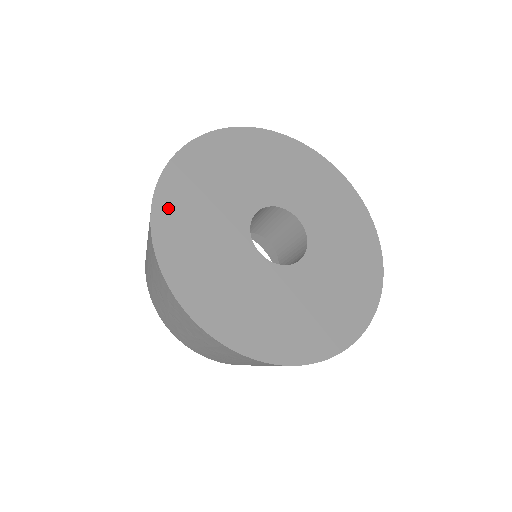
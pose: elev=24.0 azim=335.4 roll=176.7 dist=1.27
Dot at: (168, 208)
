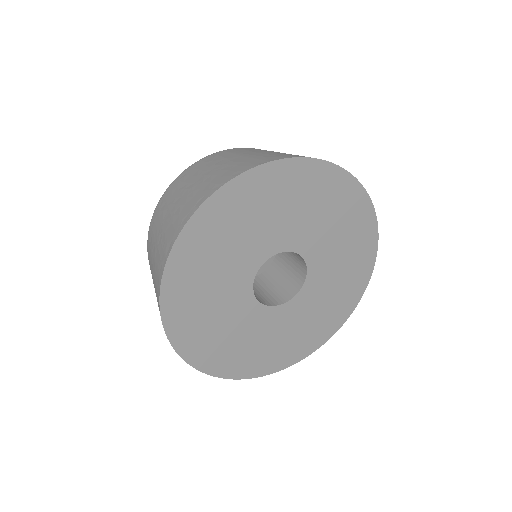
Dot at: (175, 304)
